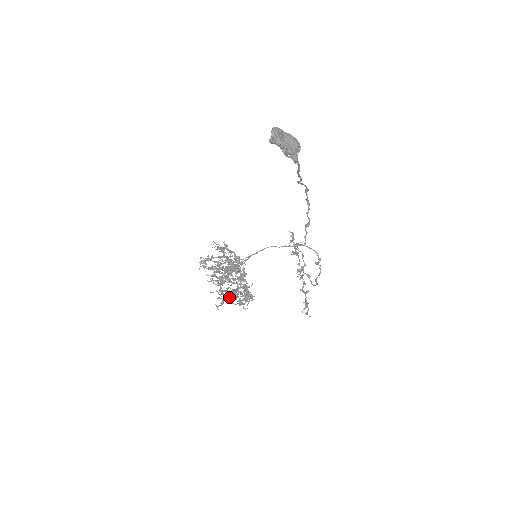
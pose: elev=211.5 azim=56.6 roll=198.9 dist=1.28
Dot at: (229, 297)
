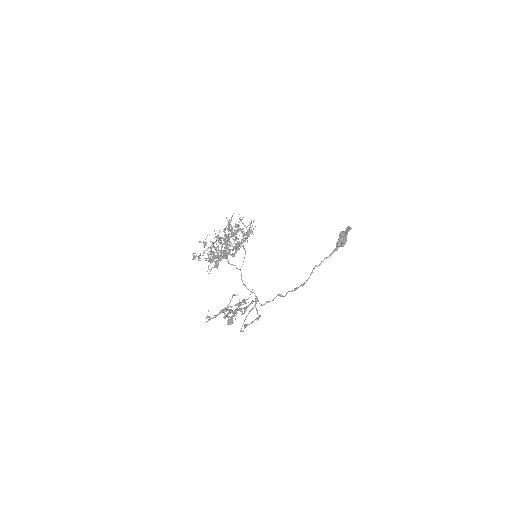
Dot at: occluded
